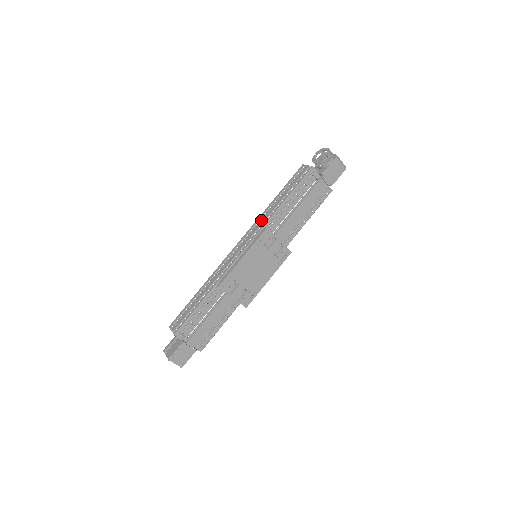
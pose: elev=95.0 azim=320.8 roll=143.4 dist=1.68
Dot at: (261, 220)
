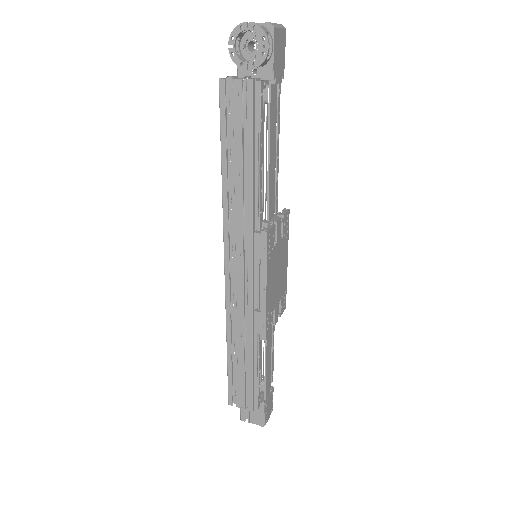
Dot at: (234, 218)
